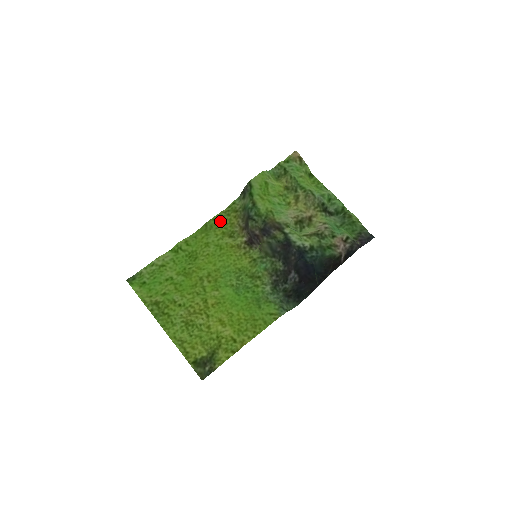
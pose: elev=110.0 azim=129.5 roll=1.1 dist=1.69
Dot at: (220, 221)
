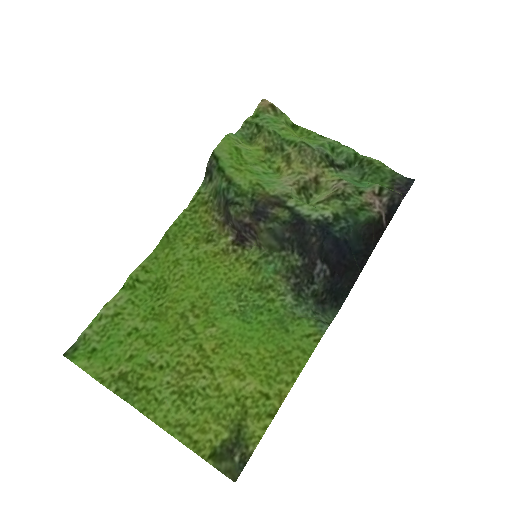
Dot at: (186, 224)
